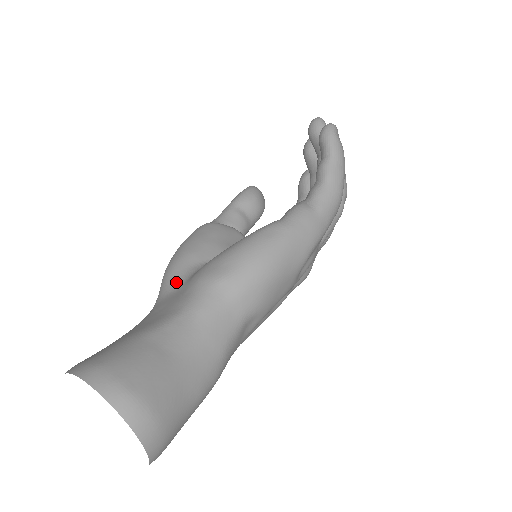
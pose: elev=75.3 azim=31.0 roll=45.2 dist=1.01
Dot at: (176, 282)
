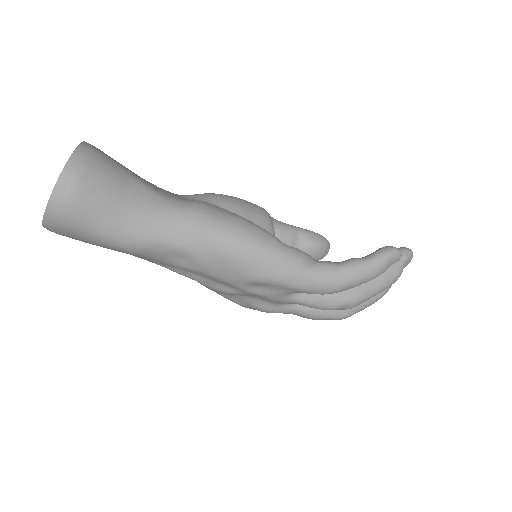
Dot at: (197, 198)
